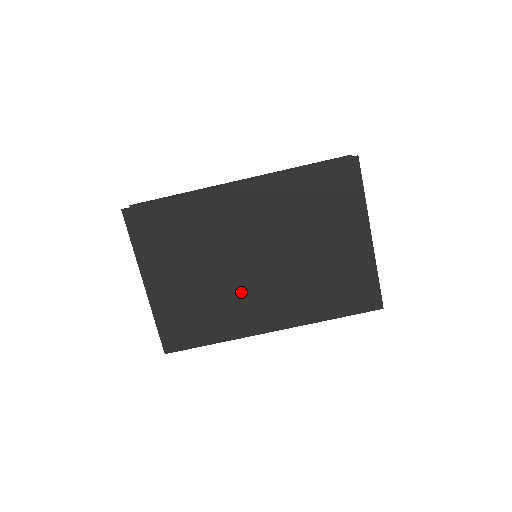
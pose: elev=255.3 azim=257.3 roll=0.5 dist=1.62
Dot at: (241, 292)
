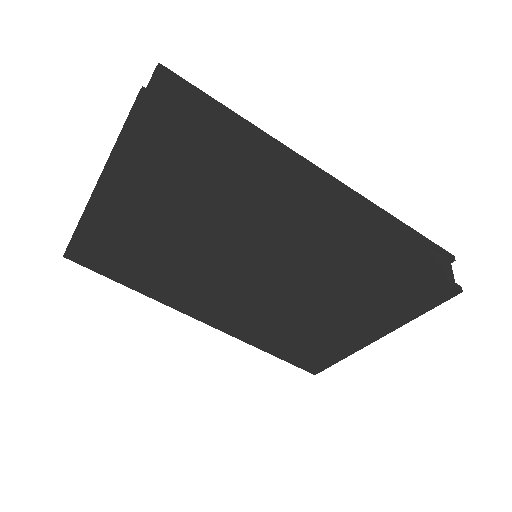
Dot at: (206, 280)
